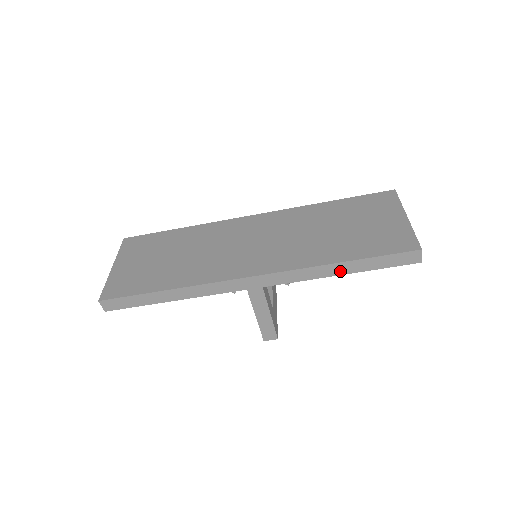
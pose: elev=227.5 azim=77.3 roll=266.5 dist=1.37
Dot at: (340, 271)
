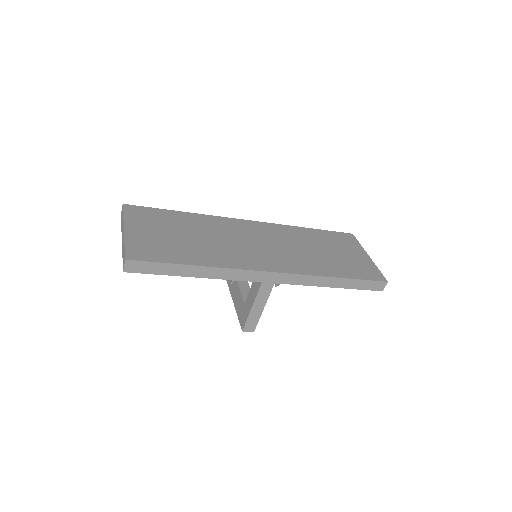
Dot at: (333, 284)
